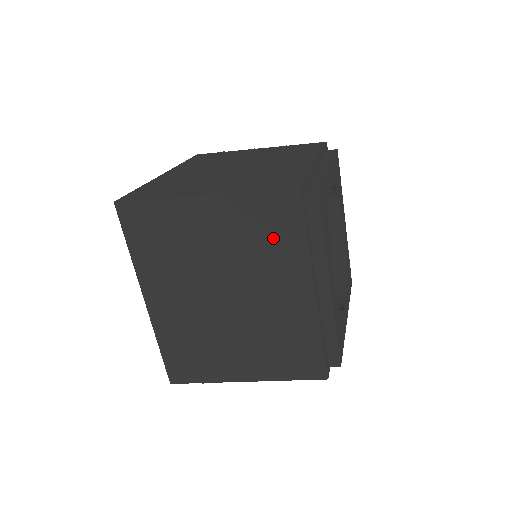
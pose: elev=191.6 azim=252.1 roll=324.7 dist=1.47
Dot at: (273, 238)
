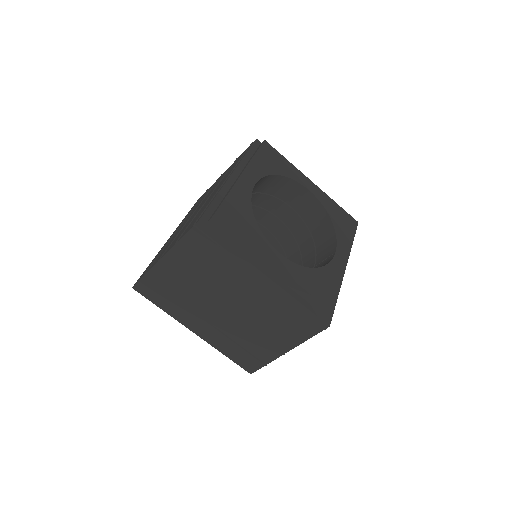
Dot at: (215, 259)
